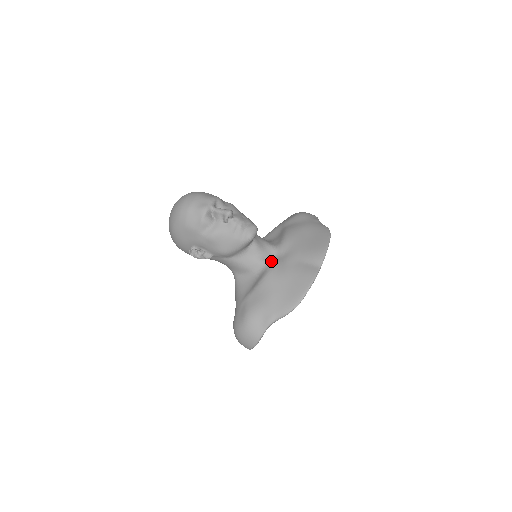
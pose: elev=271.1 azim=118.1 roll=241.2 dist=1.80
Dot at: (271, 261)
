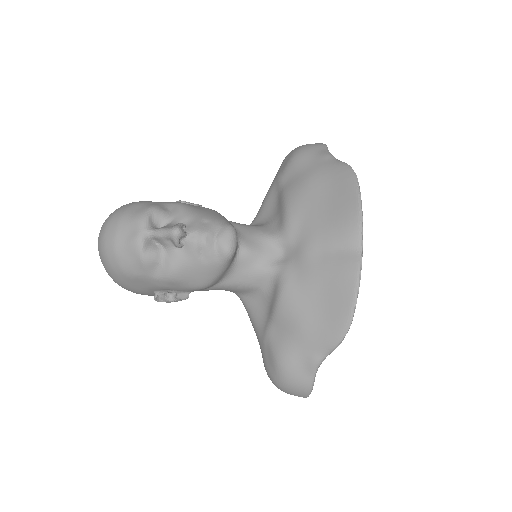
Dot at: (280, 264)
